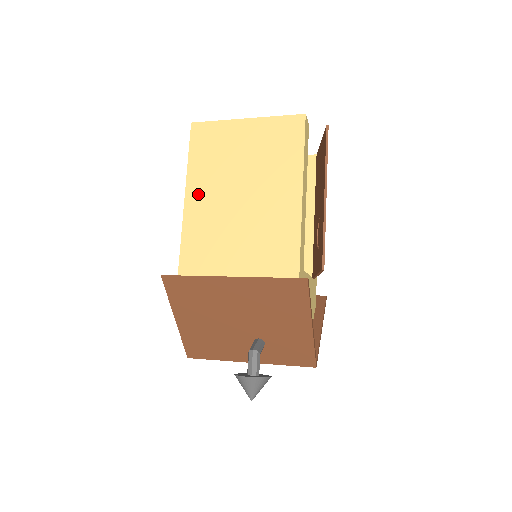
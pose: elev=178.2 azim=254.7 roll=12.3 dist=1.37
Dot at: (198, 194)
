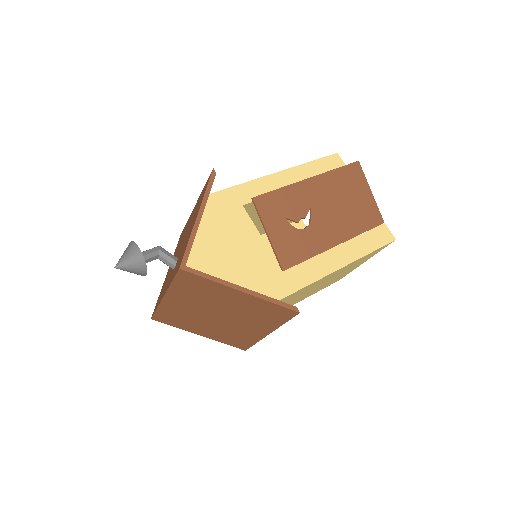
Dot at: occluded
